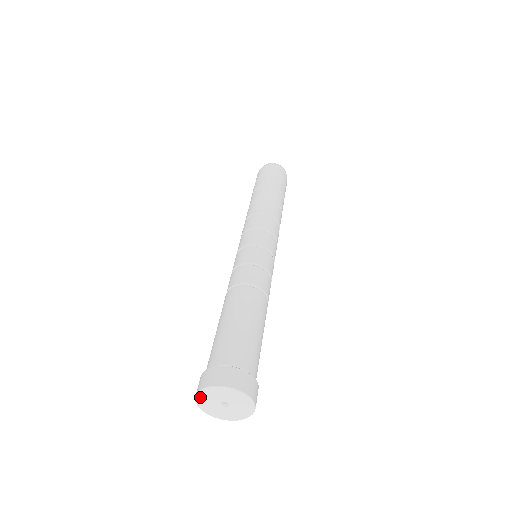
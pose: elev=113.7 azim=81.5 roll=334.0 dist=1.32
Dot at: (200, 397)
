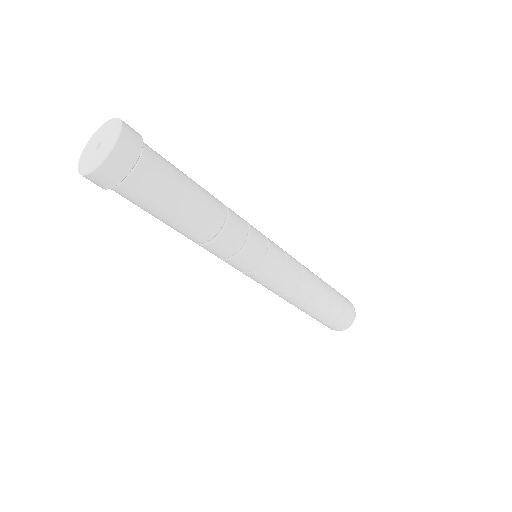
Dot at: (97, 133)
